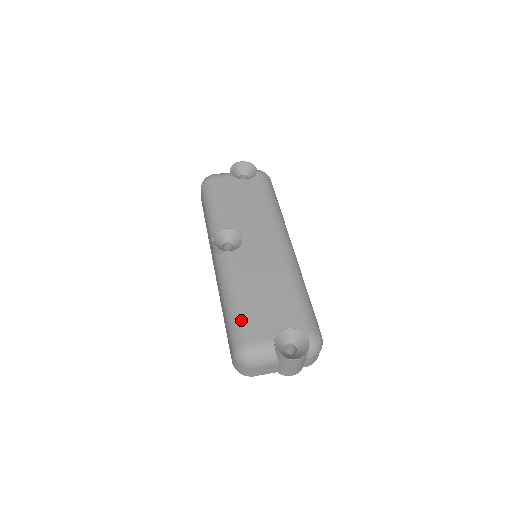
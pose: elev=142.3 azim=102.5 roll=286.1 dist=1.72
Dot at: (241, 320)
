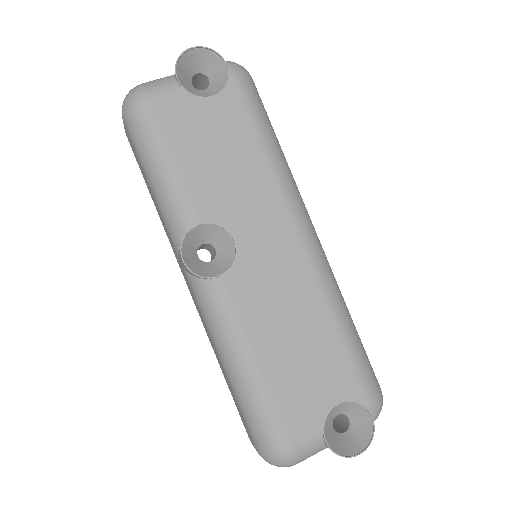
Dot at: (266, 409)
